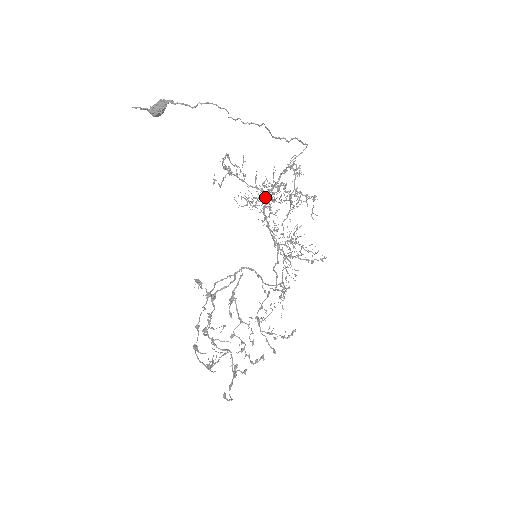
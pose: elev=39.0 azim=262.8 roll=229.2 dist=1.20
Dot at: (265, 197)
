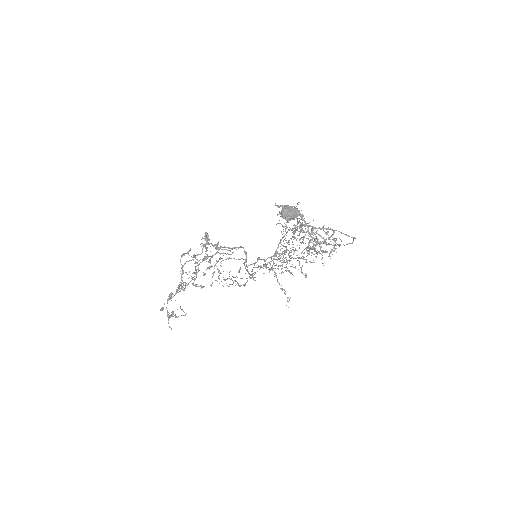
Dot at: occluded
